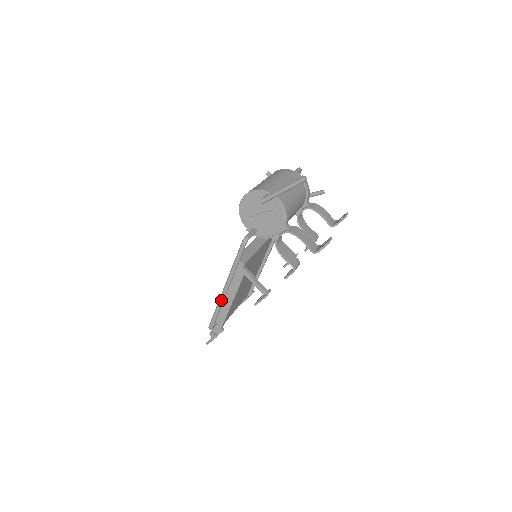
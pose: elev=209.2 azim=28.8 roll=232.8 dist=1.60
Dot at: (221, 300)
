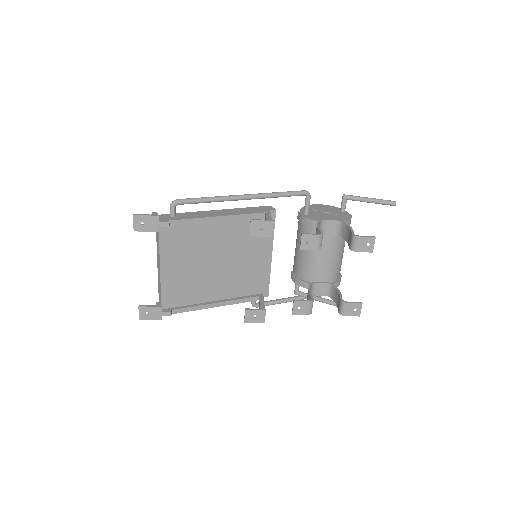
Dot at: (227, 196)
